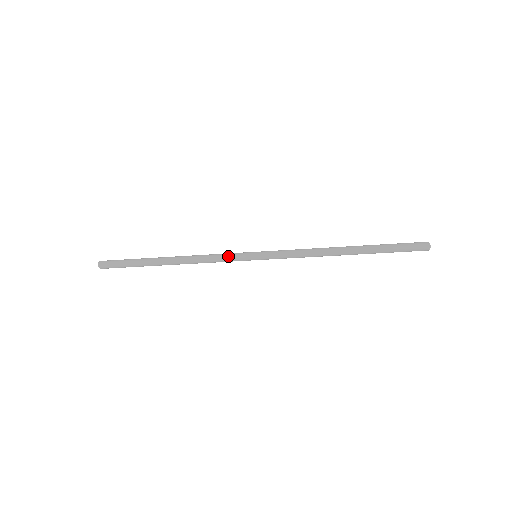
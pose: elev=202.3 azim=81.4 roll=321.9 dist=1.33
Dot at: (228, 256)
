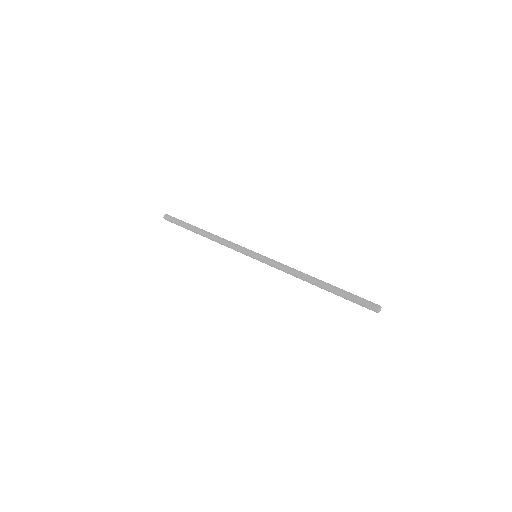
Dot at: occluded
